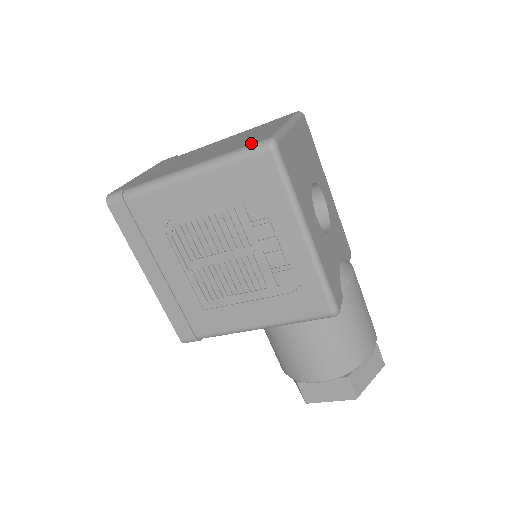
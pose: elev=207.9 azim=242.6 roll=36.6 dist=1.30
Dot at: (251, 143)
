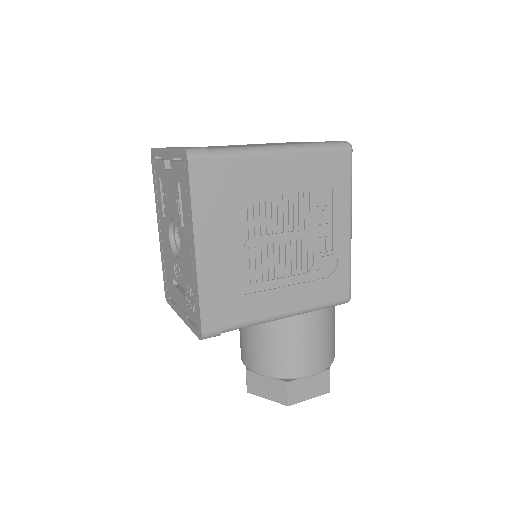
Dot at: occluded
